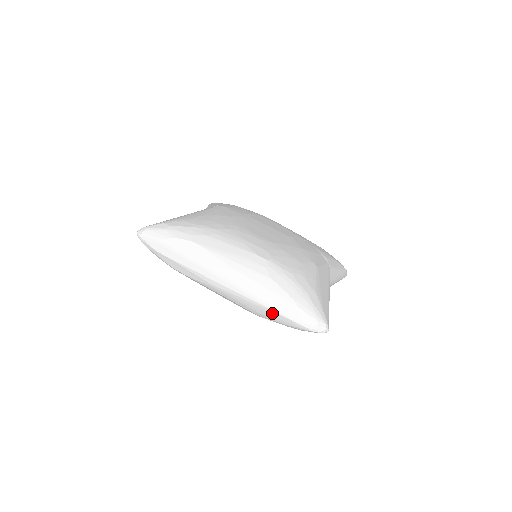
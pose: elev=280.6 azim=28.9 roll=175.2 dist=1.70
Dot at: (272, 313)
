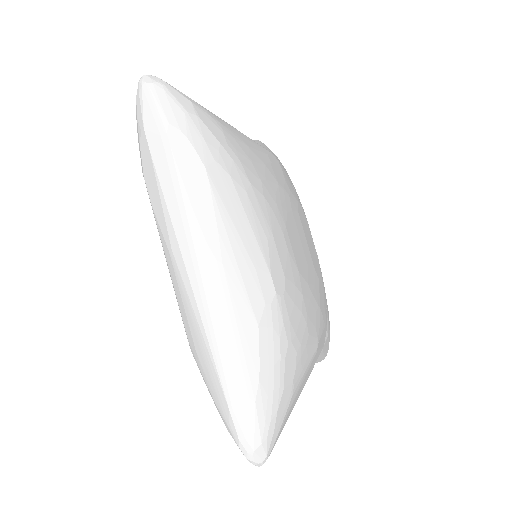
Dot at: (213, 371)
